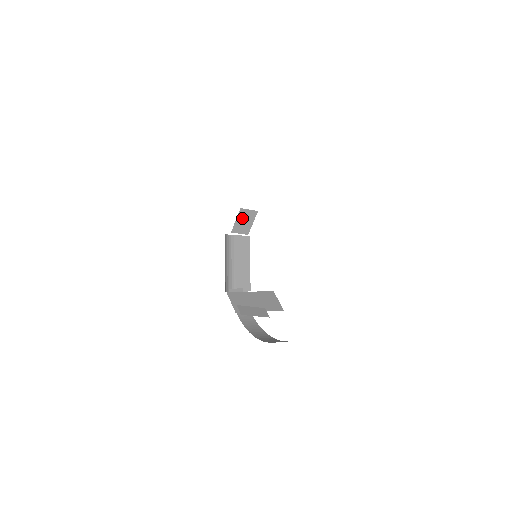
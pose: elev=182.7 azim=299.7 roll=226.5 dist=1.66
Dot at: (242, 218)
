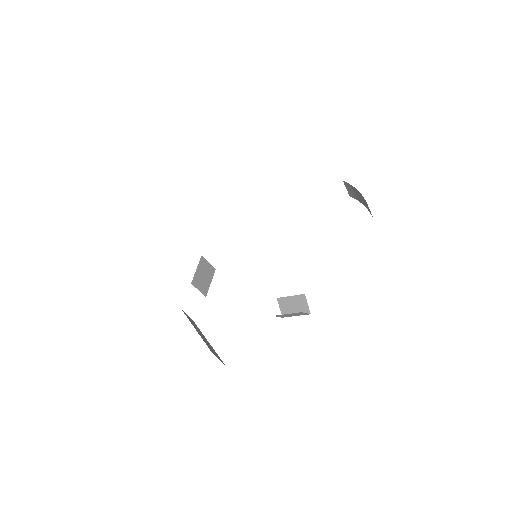
Dot at: (202, 270)
